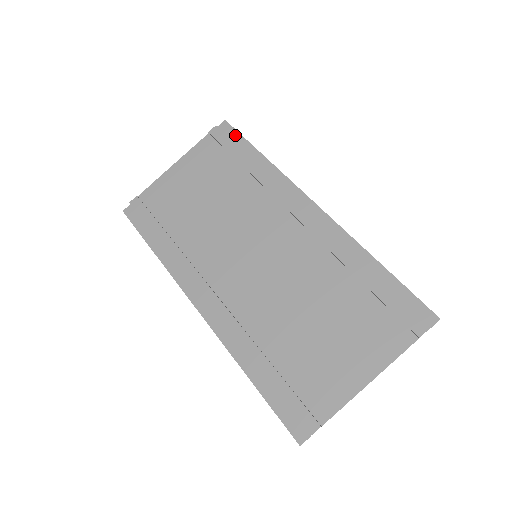
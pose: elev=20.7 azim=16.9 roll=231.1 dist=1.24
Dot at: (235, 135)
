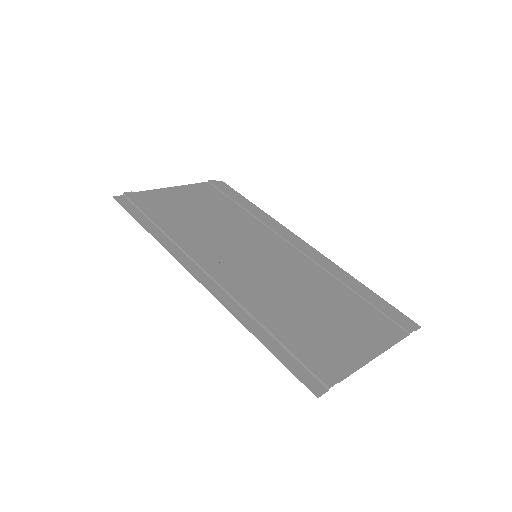
Dot at: (231, 190)
